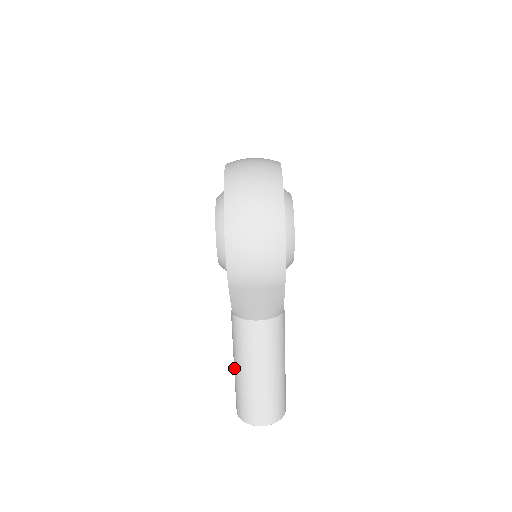
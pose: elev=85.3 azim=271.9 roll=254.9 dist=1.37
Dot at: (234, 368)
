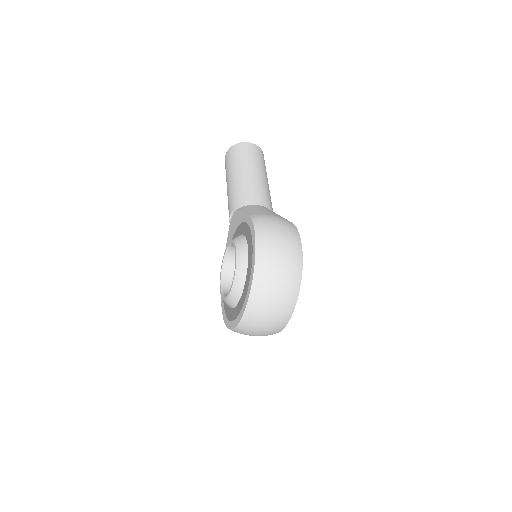
Dot at: occluded
